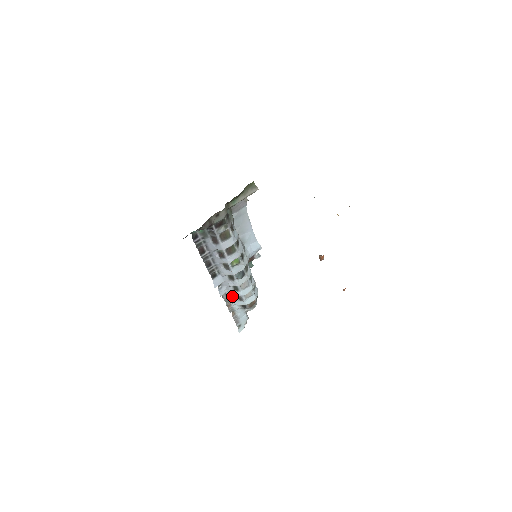
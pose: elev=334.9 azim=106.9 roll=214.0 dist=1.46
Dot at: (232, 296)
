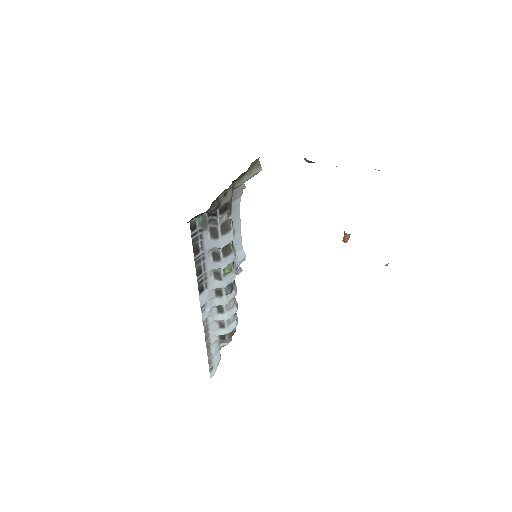
Dot at: (213, 322)
